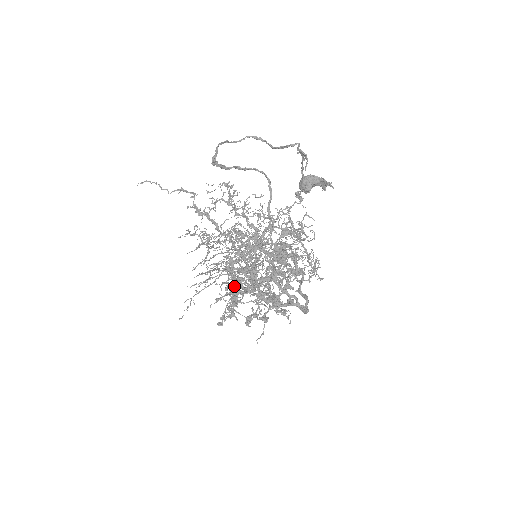
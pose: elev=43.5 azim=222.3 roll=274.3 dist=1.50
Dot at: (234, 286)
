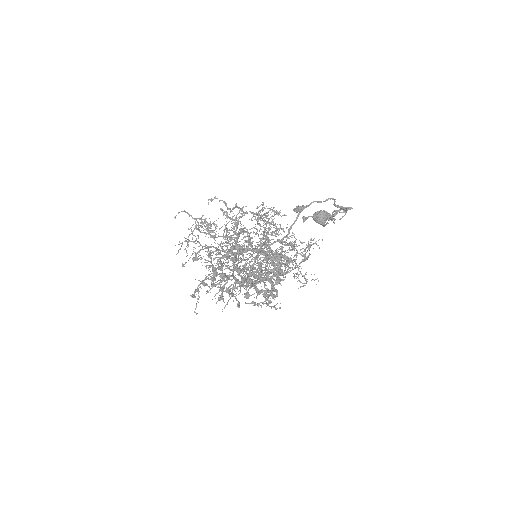
Dot at: (246, 287)
